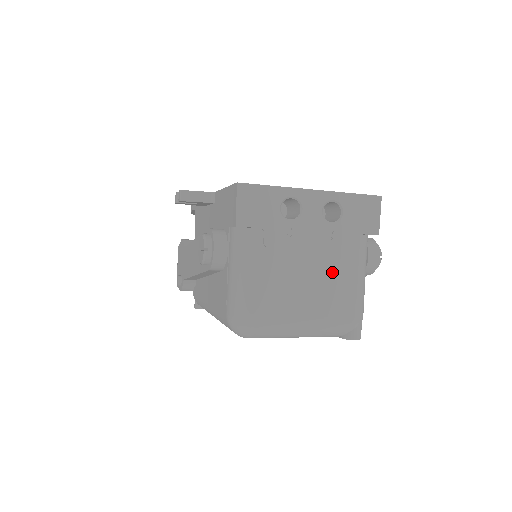
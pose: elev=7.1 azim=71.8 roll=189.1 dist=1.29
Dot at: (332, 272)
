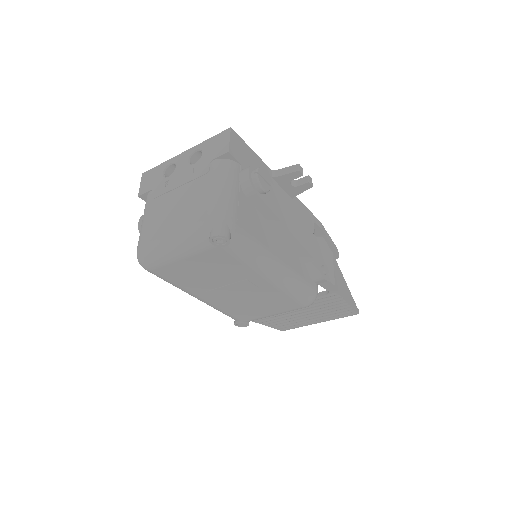
Dot at: (193, 194)
